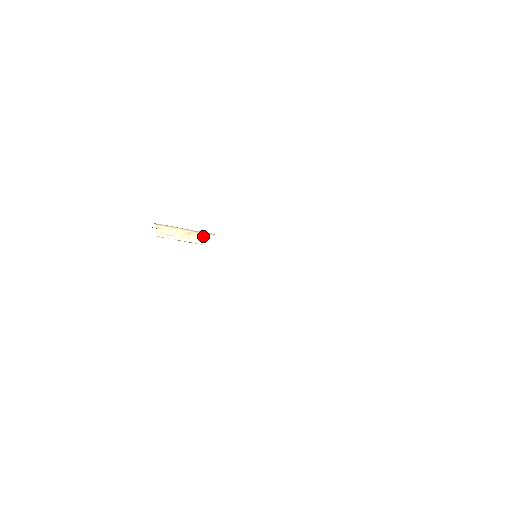
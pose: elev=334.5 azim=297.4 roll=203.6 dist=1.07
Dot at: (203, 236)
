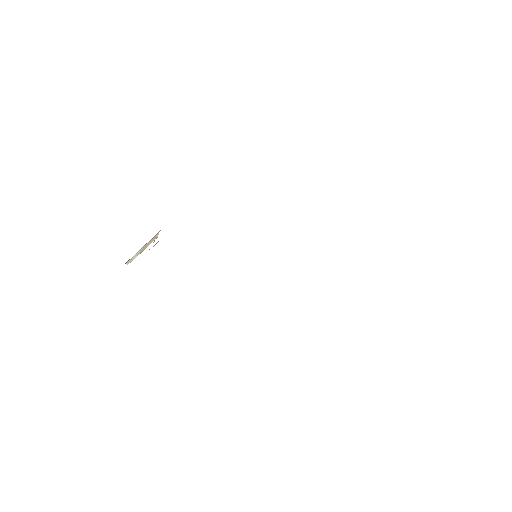
Dot at: (156, 235)
